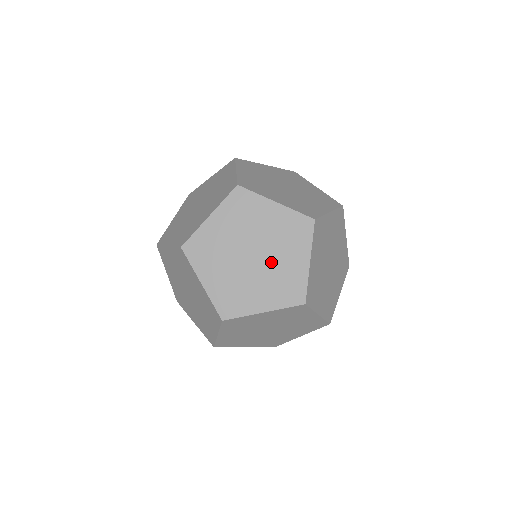
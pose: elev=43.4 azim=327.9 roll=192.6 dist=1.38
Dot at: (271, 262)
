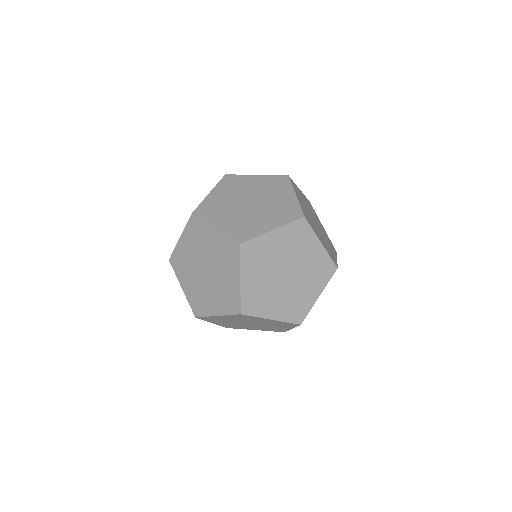
Dot at: (296, 285)
